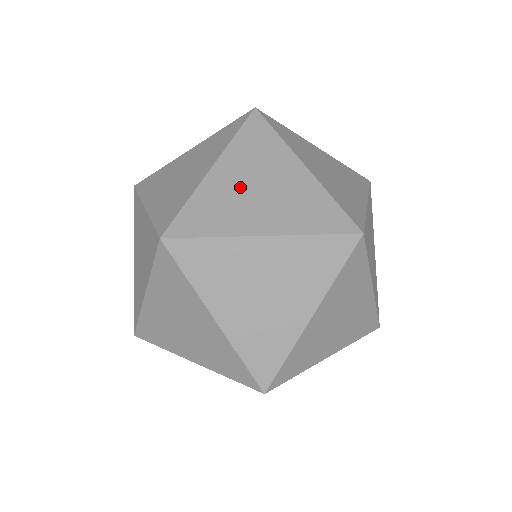
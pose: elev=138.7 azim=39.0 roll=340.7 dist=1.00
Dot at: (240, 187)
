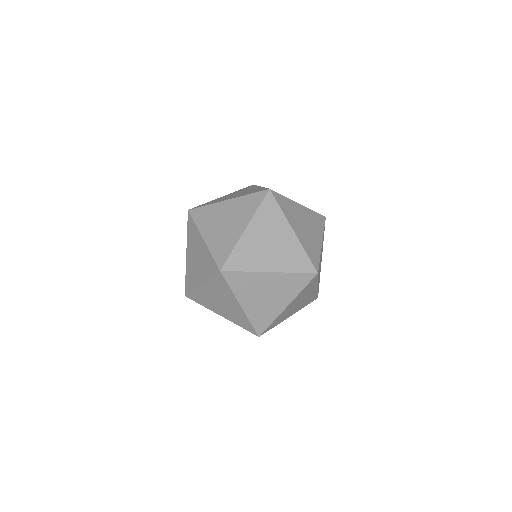
Dot at: occluded
